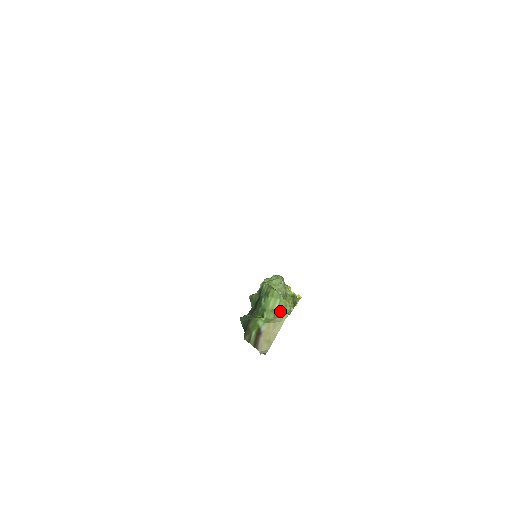
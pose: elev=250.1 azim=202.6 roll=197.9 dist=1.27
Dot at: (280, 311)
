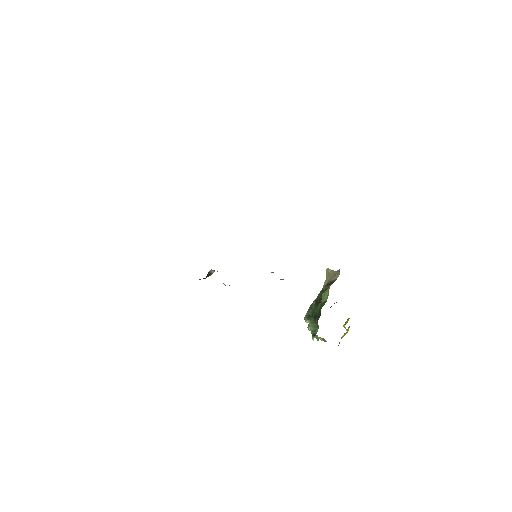
Dot at: occluded
